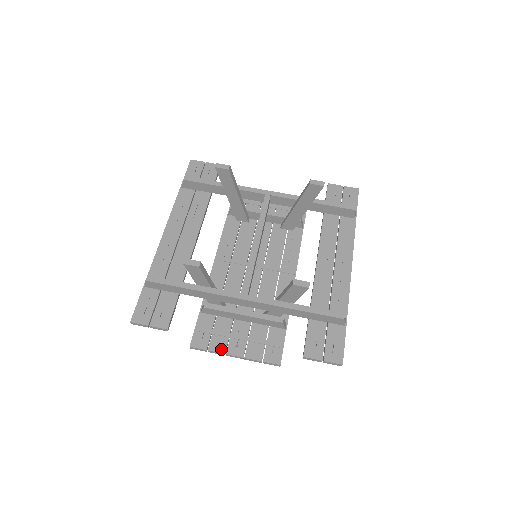
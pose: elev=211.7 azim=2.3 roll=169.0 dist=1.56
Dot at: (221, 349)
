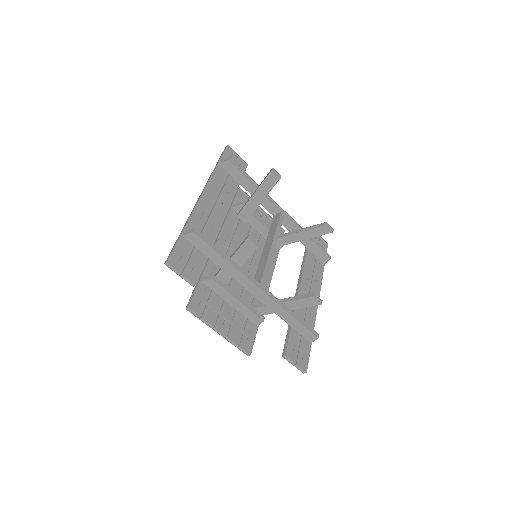
Dot at: (212, 321)
